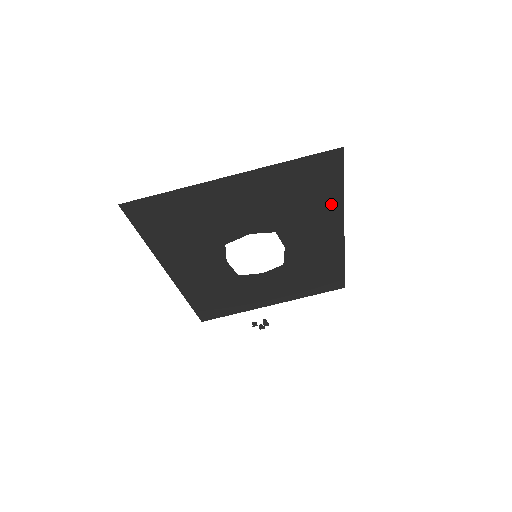
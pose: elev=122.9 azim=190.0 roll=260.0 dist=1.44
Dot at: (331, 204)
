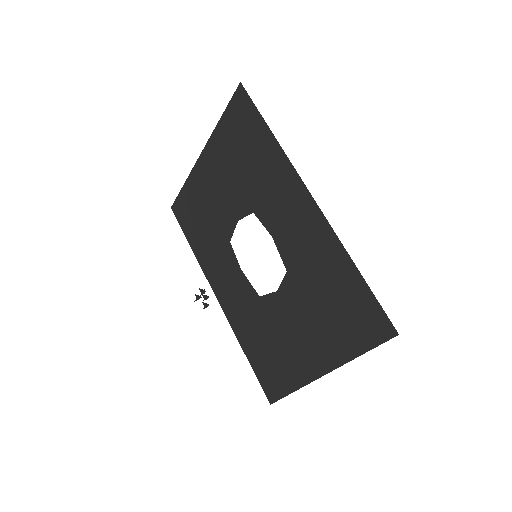
Dot at: (272, 153)
